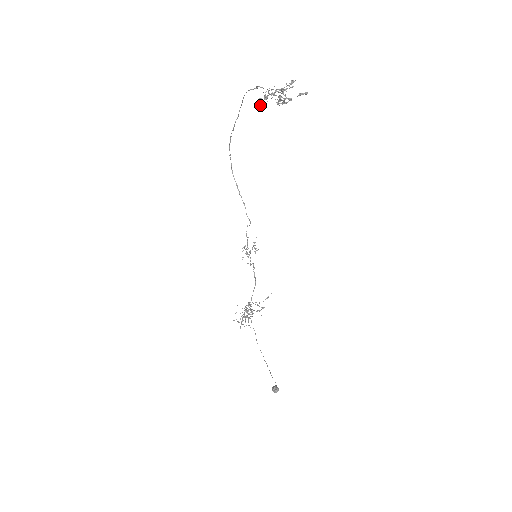
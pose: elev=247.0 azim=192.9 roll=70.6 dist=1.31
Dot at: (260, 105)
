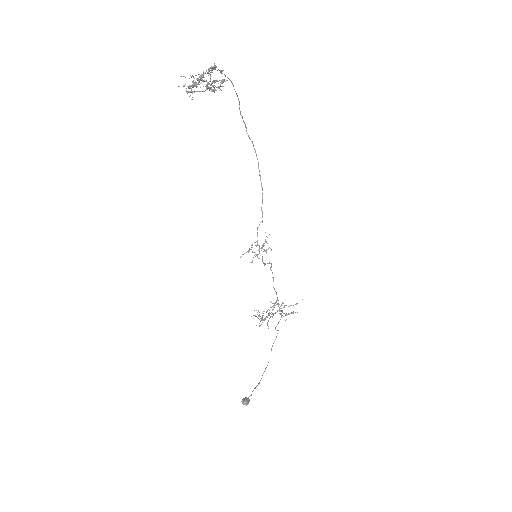
Dot at: occluded
